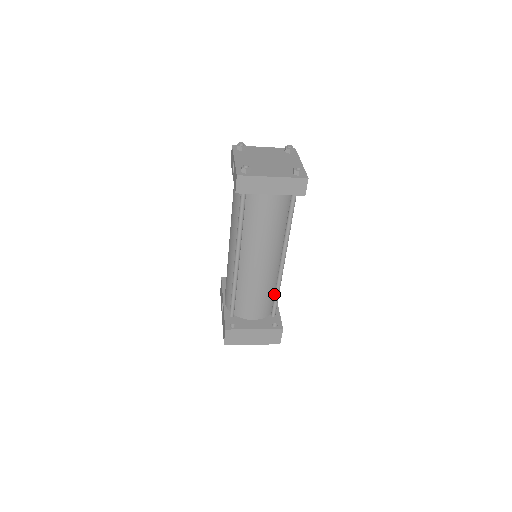
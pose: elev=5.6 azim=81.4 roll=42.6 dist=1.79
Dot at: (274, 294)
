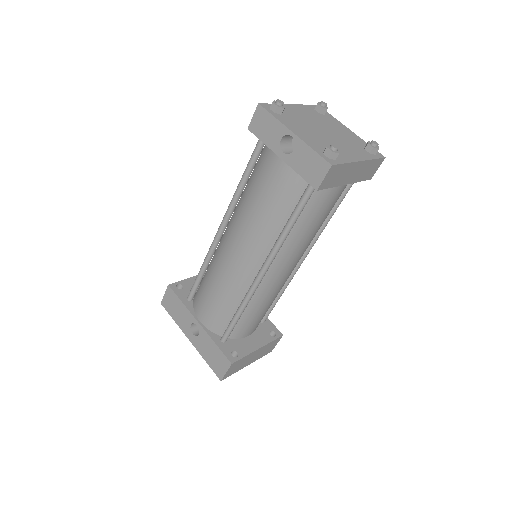
Dot at: occluded
